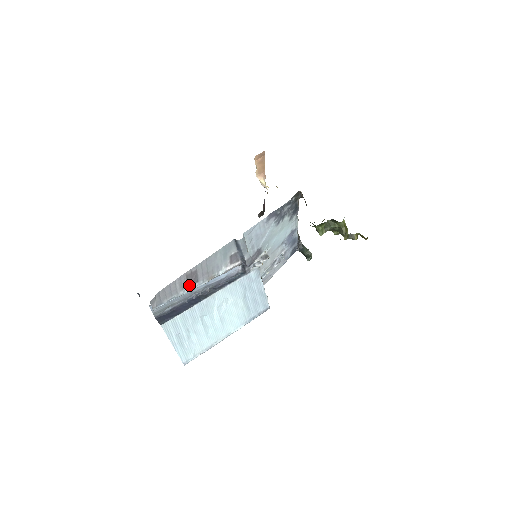
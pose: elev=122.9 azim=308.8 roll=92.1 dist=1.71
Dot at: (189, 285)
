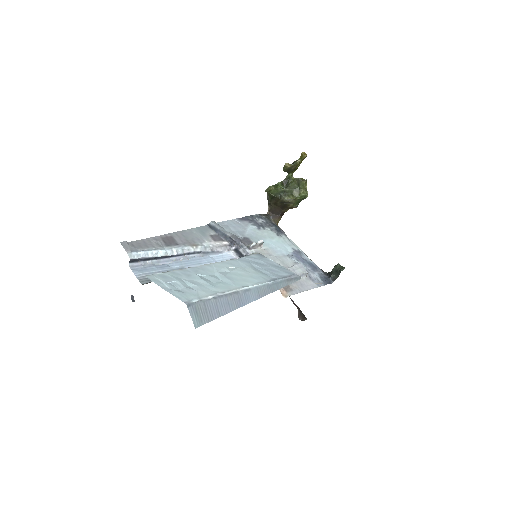
Dot at: (168, 246)
